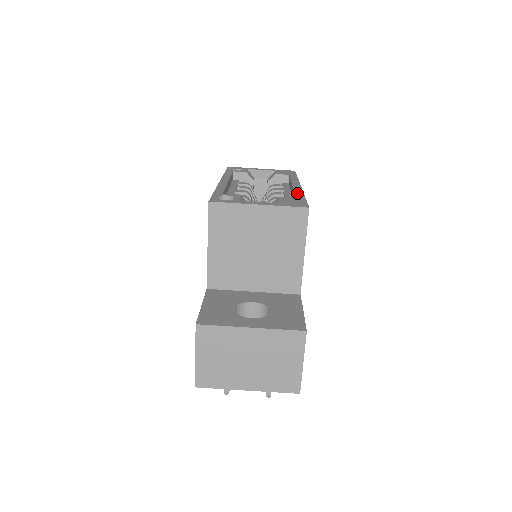
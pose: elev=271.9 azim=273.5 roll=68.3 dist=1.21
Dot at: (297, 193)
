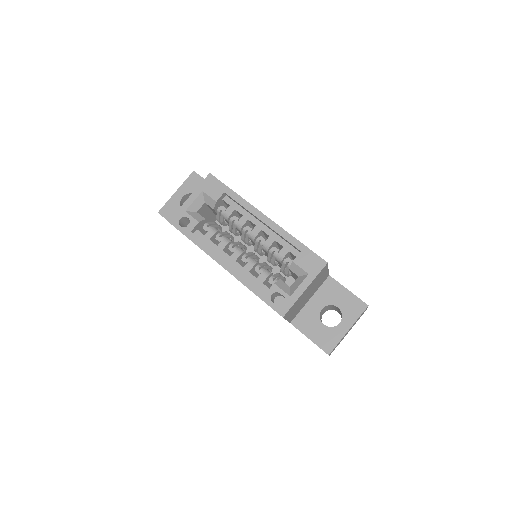
Dot at: (288, 239)
